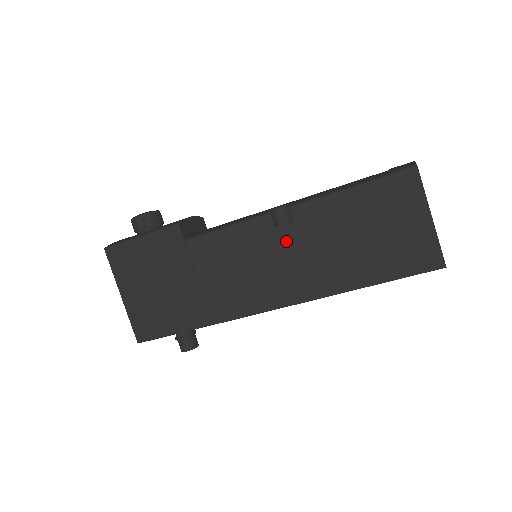
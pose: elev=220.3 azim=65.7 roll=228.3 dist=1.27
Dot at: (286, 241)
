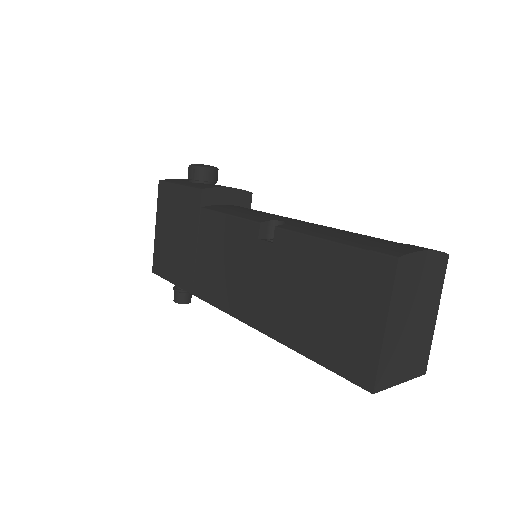
Dot at: (261, 259)
